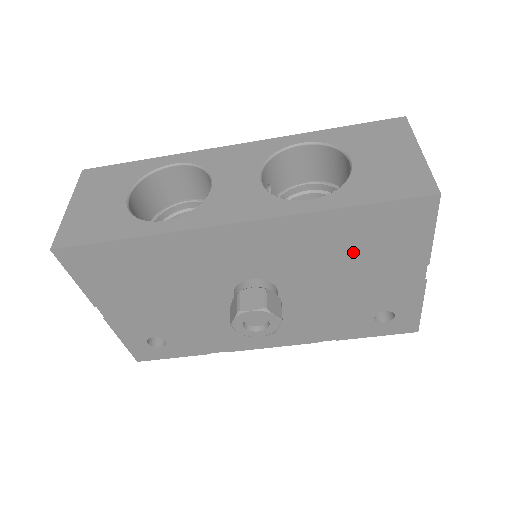
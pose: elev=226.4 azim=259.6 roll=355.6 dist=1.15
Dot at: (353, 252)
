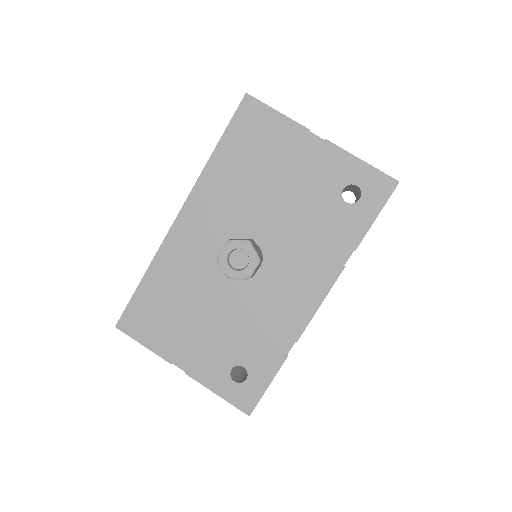
Dot at: (256, 169)
